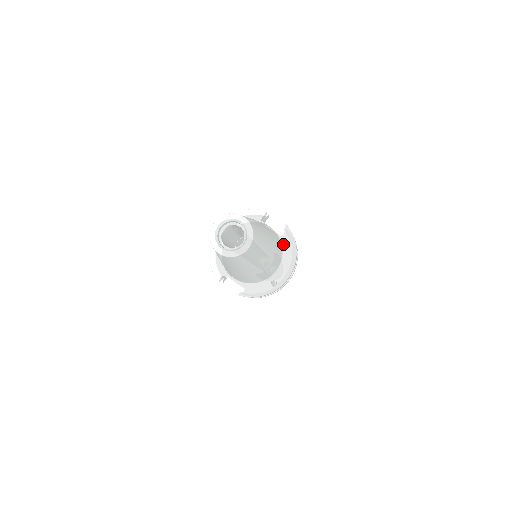
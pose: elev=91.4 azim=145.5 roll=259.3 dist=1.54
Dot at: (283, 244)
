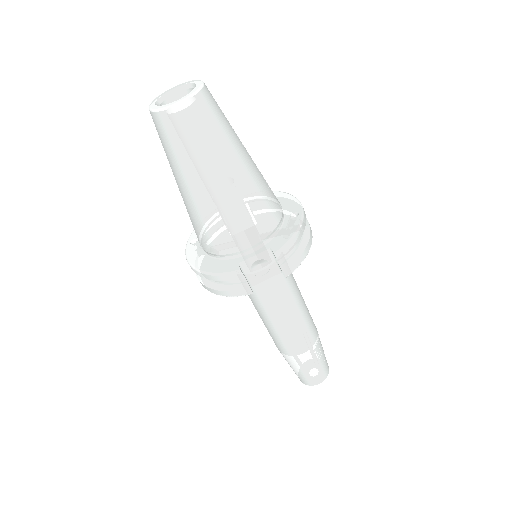
Dot at: occluded
